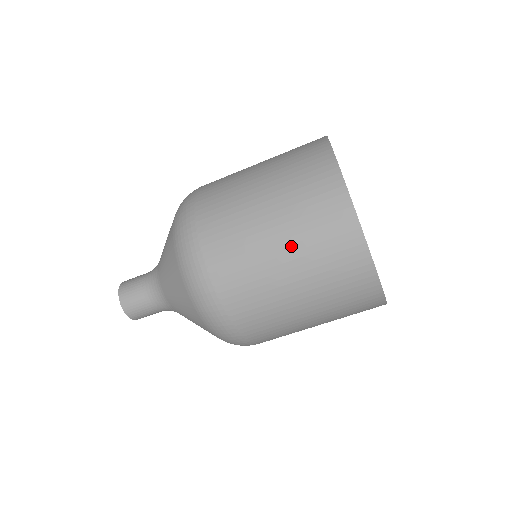
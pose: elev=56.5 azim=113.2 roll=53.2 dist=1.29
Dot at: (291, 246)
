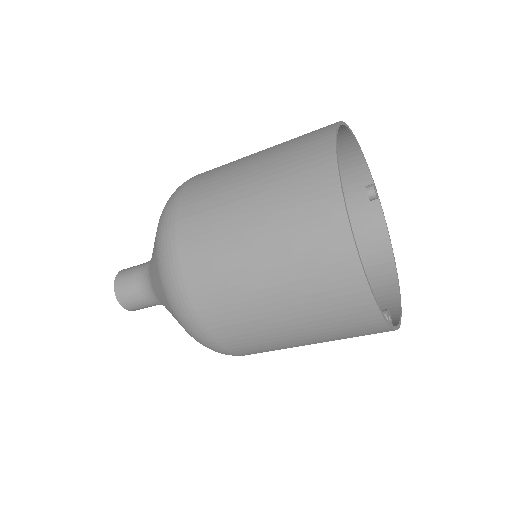
Dot at: (308, 332)
